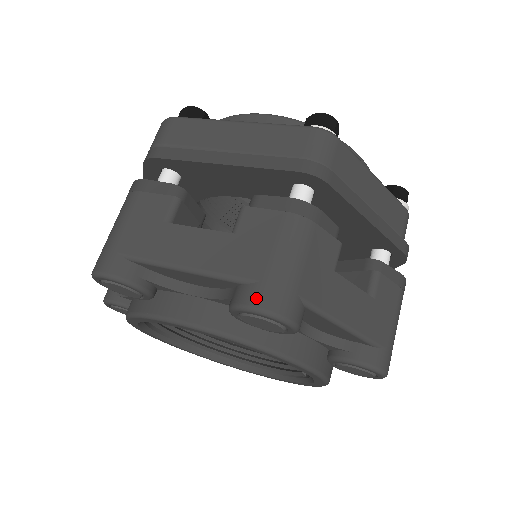
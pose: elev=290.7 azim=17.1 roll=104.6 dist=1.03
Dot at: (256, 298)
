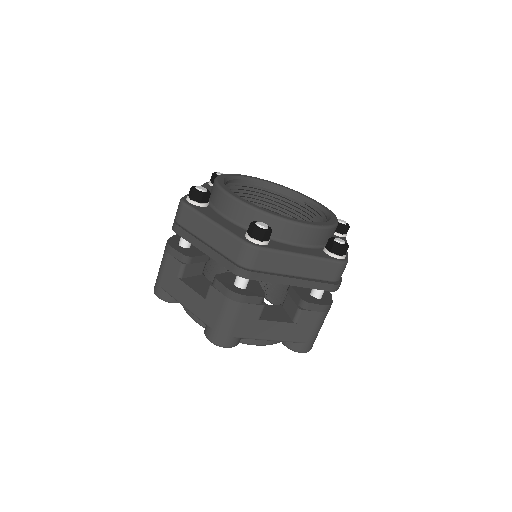
Dot at: (304, 349)
